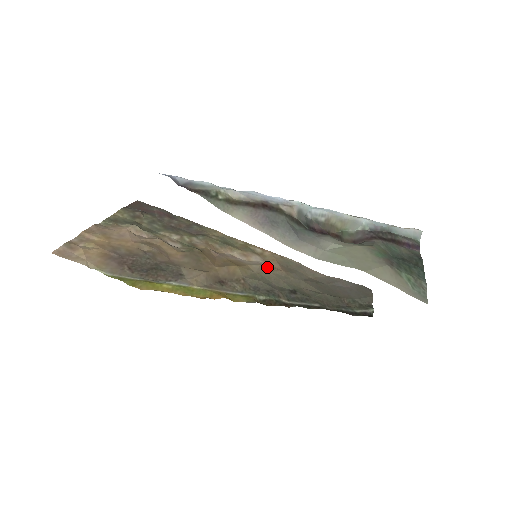
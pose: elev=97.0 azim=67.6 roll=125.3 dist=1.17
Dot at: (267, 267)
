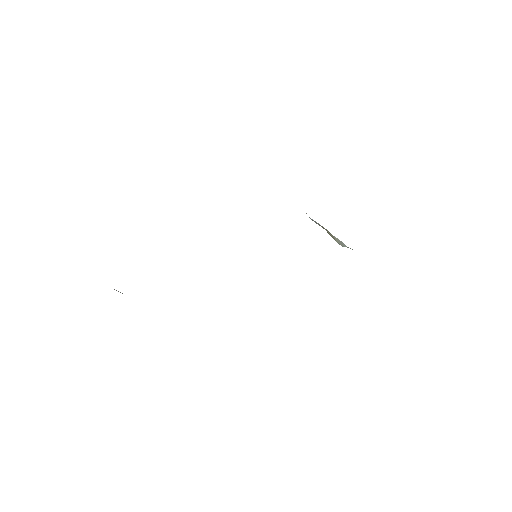
Dot at: occluded
